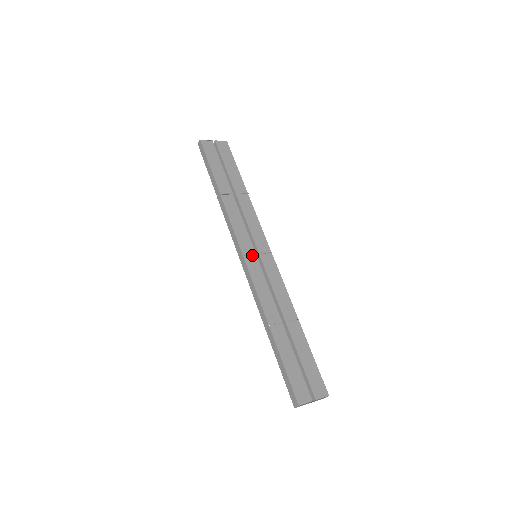
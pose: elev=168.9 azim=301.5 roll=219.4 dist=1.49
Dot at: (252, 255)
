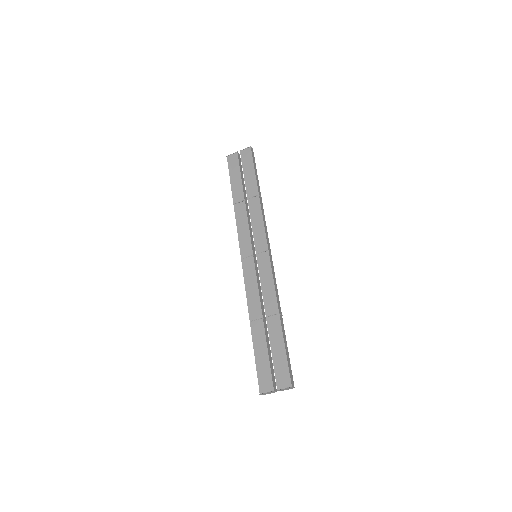
Dot at: (249, 257)
